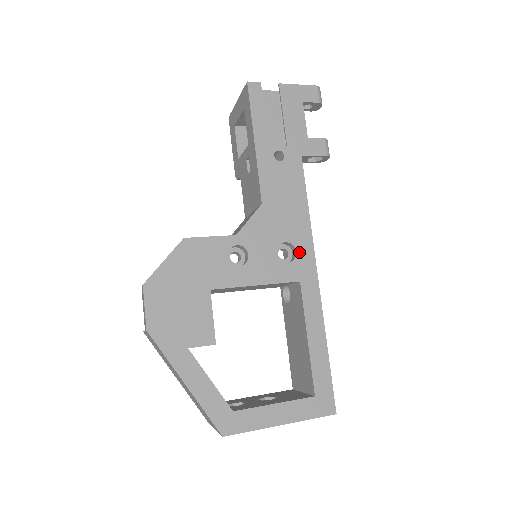
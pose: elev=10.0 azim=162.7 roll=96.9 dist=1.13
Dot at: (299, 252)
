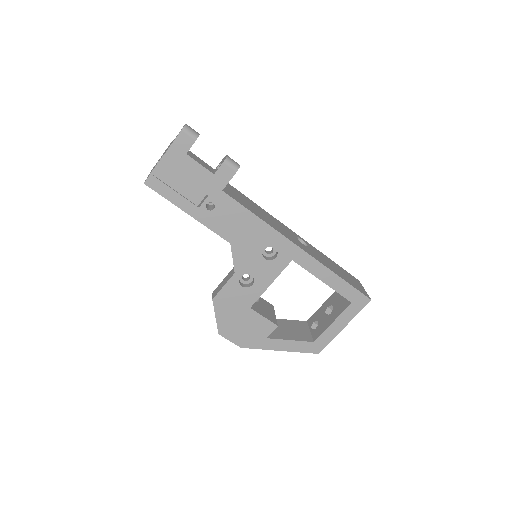
Dot at: (277, 246)
